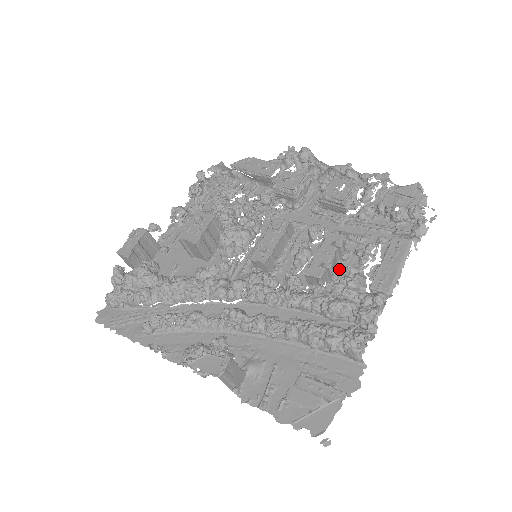
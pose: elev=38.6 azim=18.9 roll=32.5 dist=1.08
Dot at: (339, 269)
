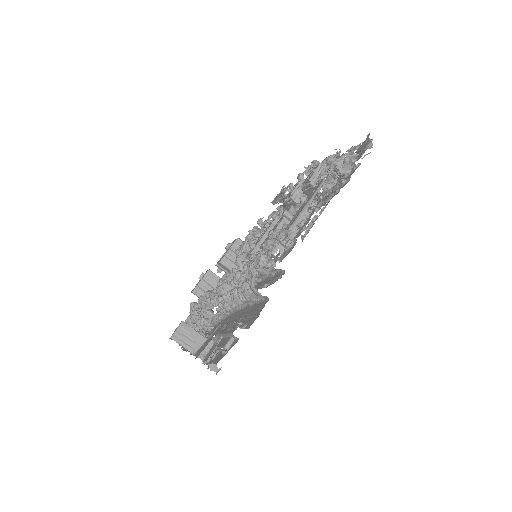
Dot at: (296, 236)
